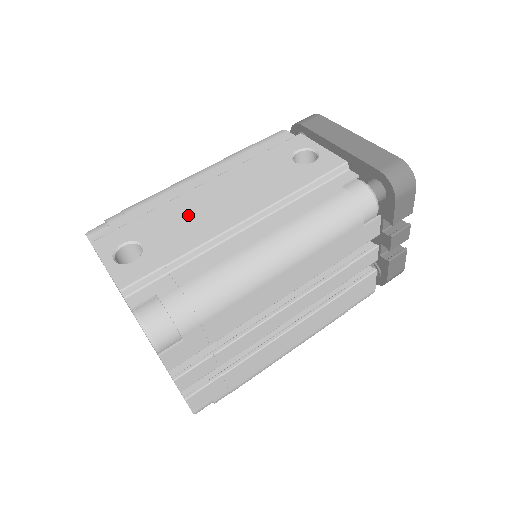
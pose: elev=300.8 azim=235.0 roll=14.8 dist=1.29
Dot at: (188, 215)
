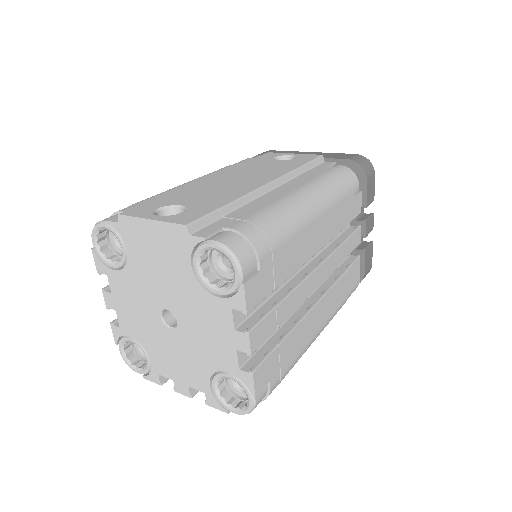
Dot at: (211, 188)
